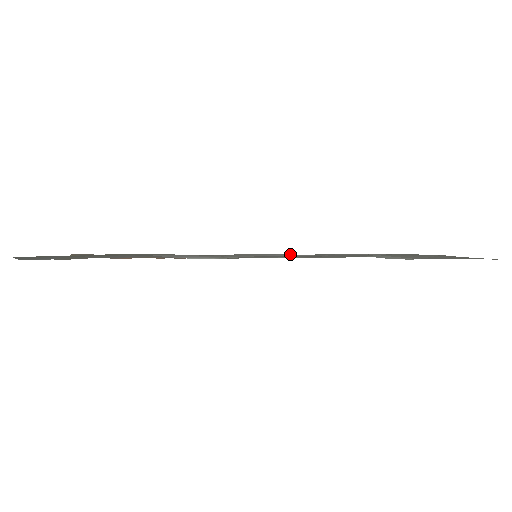
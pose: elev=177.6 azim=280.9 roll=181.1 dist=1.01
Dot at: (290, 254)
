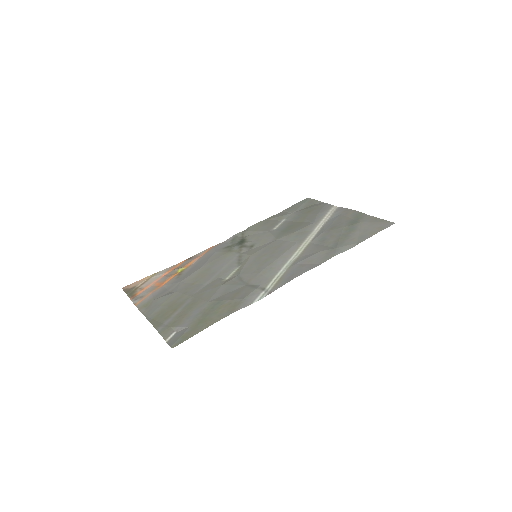
Dot at: (282, 254)
